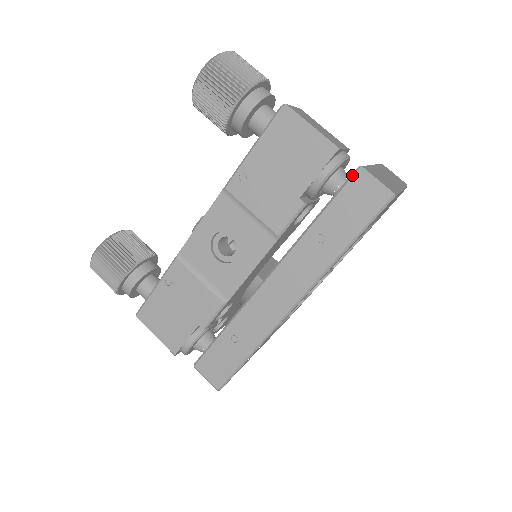
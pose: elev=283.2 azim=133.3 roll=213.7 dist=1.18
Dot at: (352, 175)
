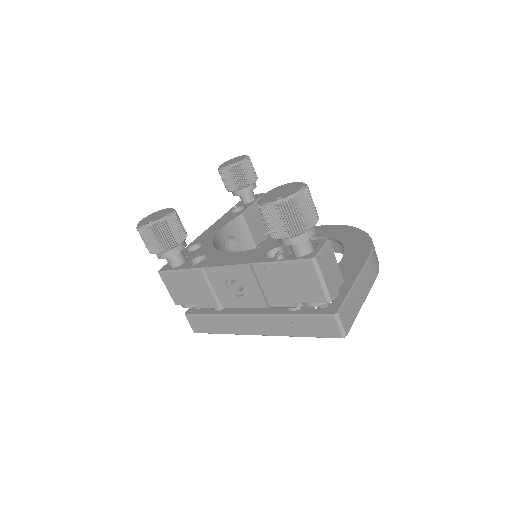
Dot at: (330, 315)
